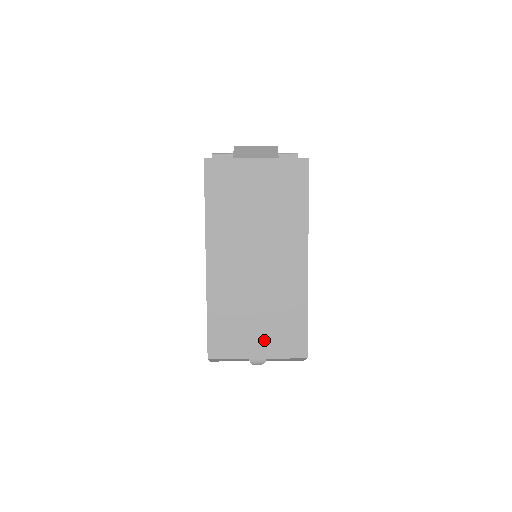
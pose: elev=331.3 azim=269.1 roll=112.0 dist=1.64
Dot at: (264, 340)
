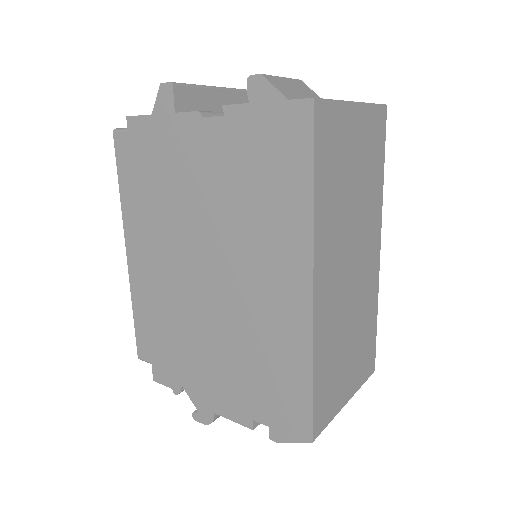
Dot at: (352, 373)
